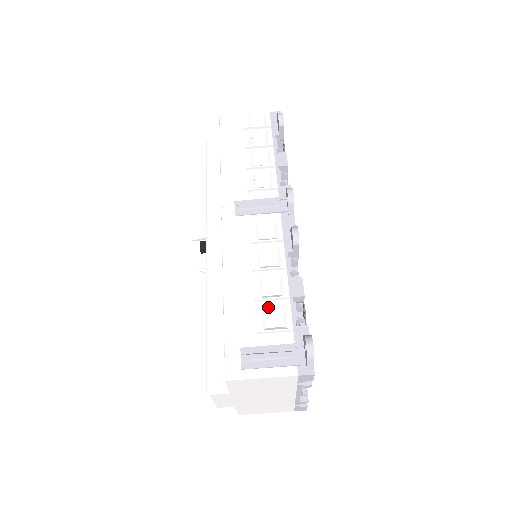
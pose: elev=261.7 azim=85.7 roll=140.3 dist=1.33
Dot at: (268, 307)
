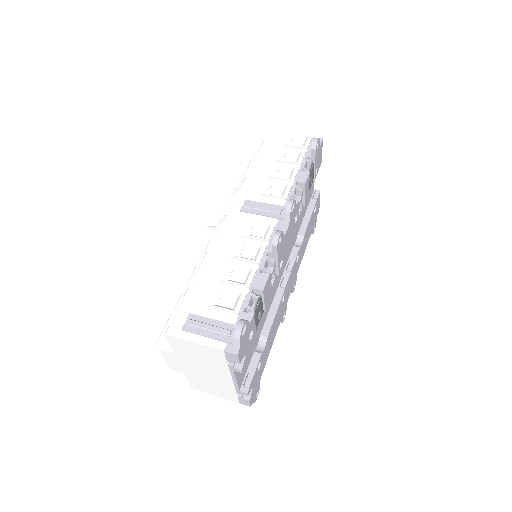
Dot at: (227, 289)
